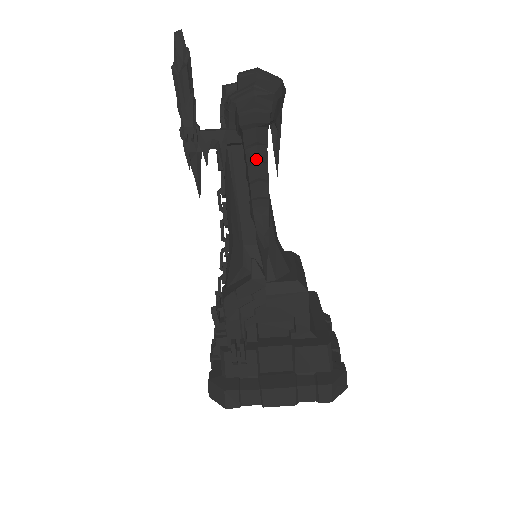
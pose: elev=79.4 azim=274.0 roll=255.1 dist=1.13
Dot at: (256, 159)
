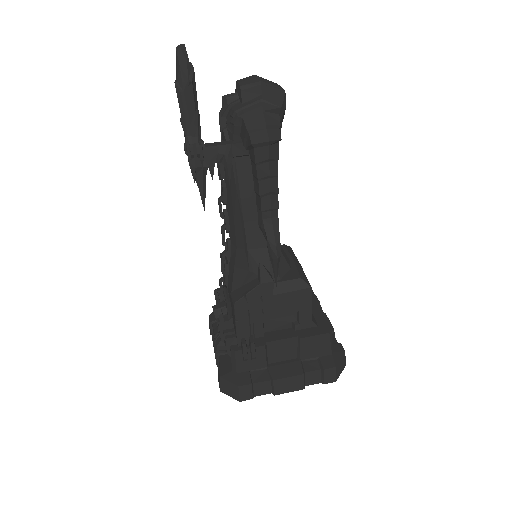
Dot at: (268, 175)
